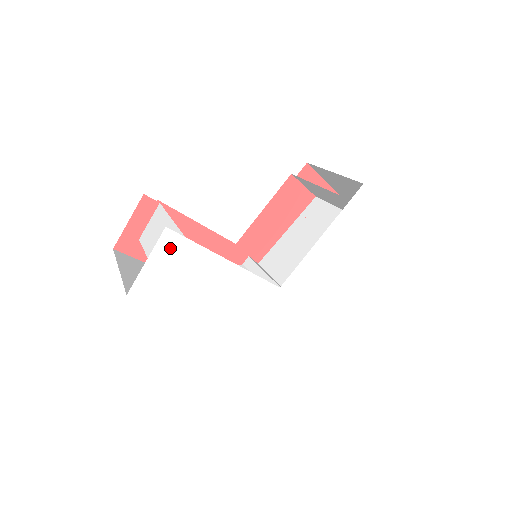
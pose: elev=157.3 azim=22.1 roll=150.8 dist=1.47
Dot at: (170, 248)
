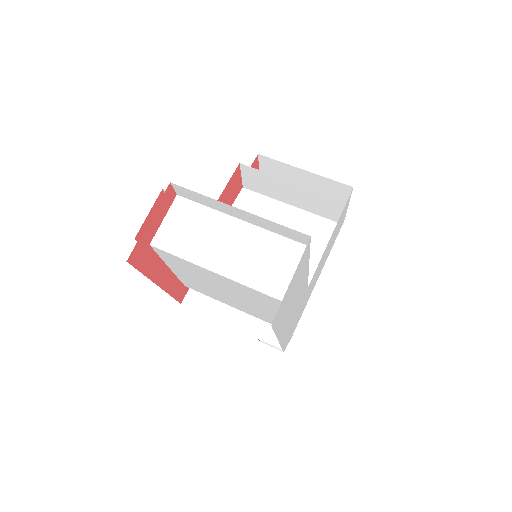
Dot at: (302, 261)
